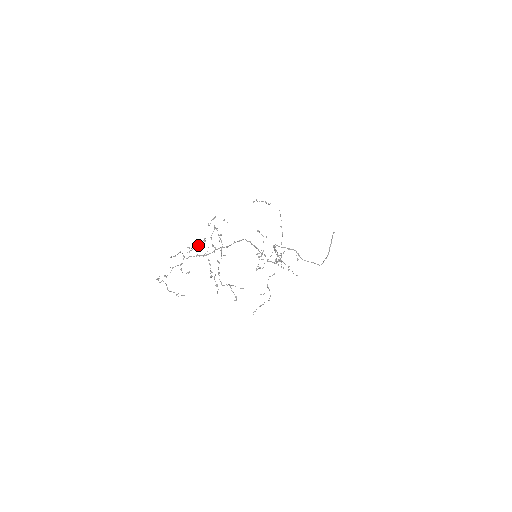
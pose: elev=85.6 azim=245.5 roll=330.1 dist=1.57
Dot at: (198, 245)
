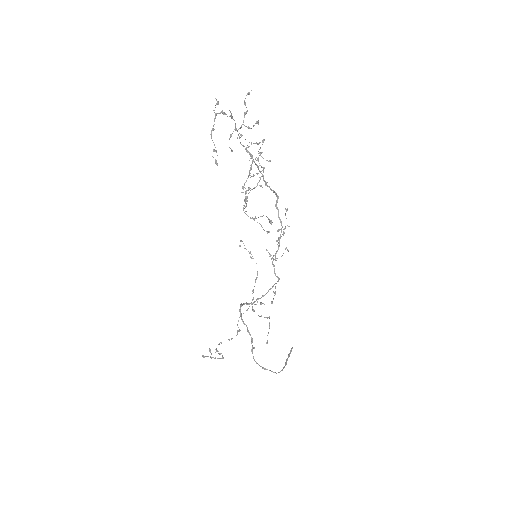
Dot at: occluded
